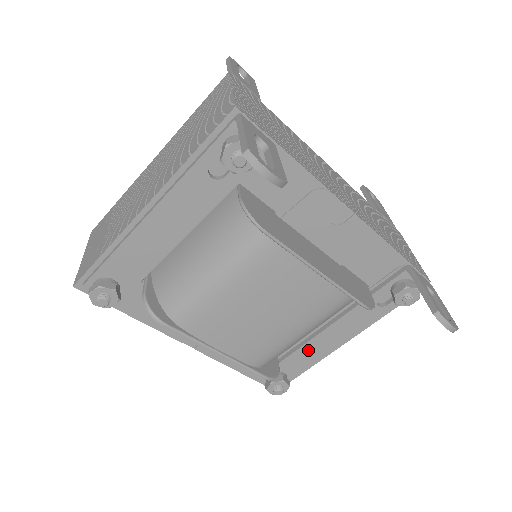
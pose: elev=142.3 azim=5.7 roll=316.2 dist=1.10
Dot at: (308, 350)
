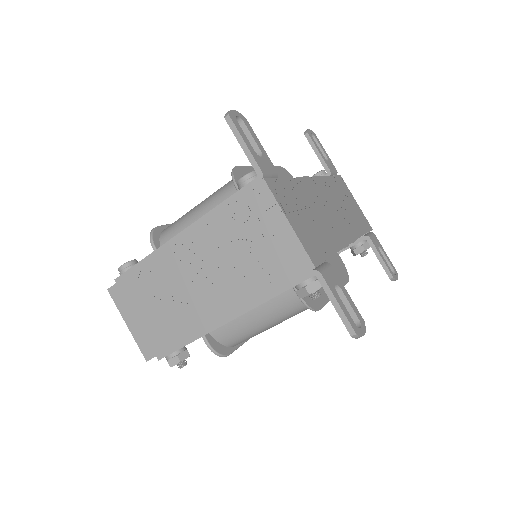
Dot at: occluded
